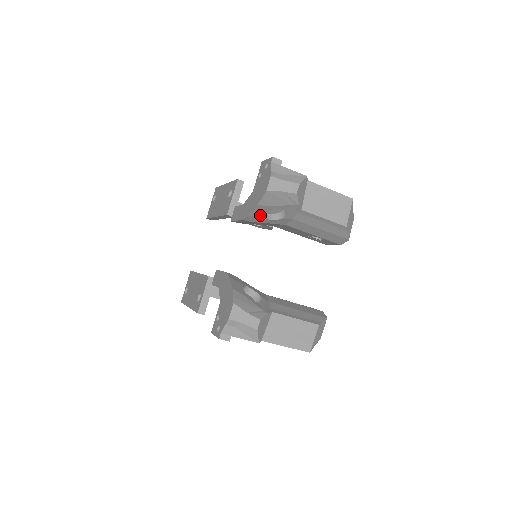
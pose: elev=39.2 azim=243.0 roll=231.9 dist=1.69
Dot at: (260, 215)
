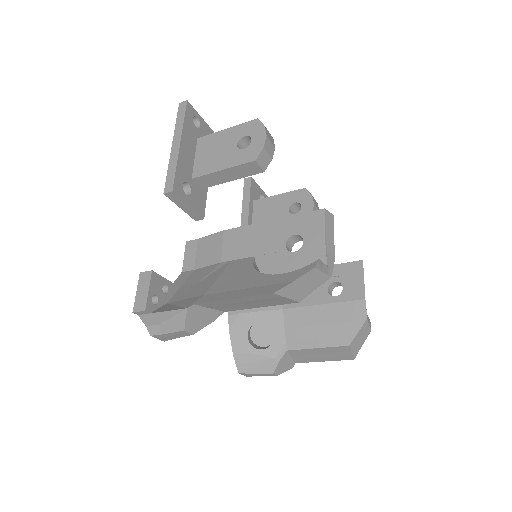
Dot at: occluded
